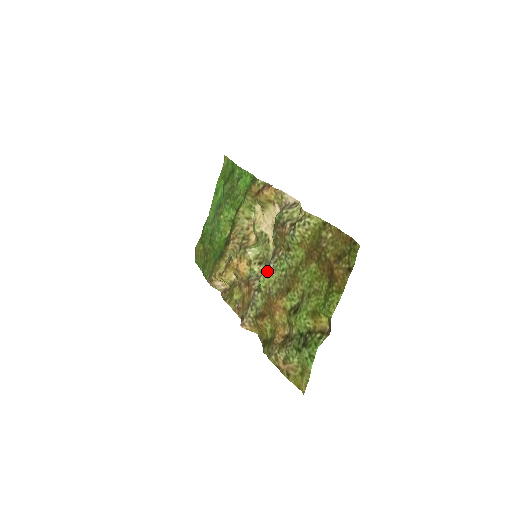
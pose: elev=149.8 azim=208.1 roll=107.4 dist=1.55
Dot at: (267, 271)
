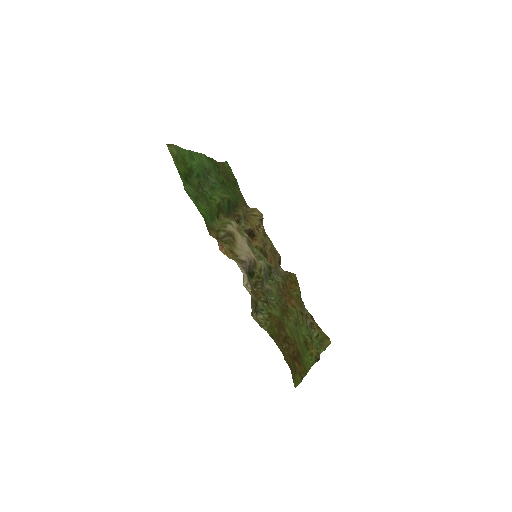
Dot at: (267, 283)
